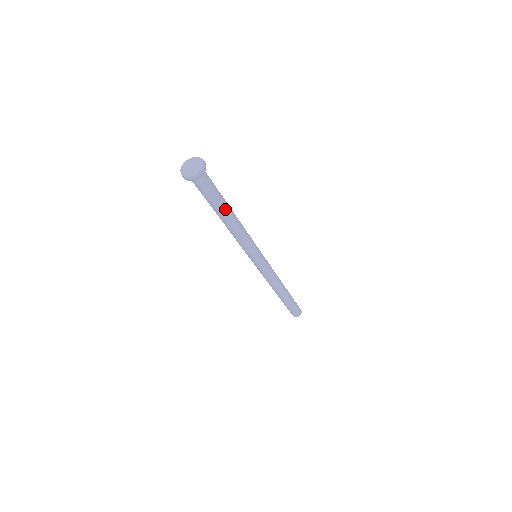
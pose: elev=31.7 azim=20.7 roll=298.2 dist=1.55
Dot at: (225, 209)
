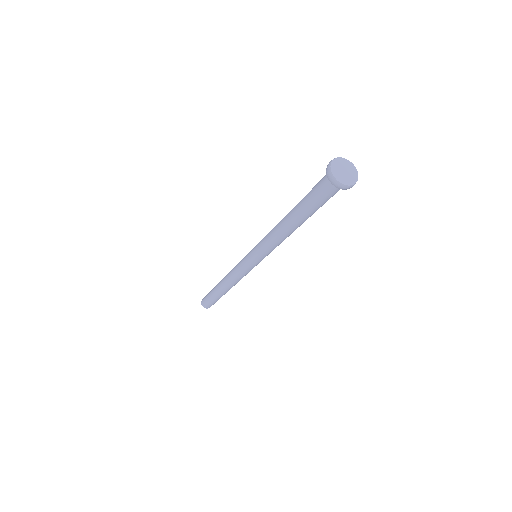
Dot at: (305, 218)
